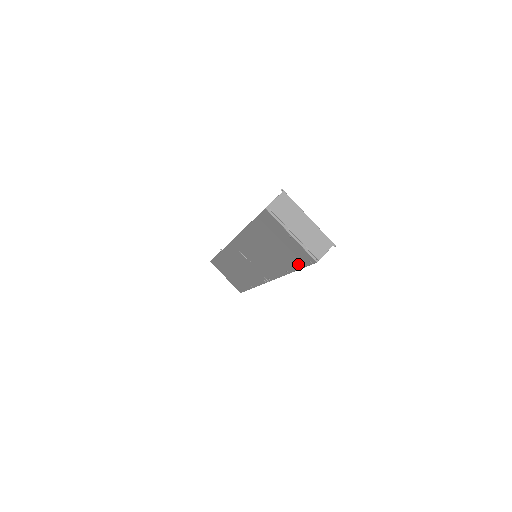
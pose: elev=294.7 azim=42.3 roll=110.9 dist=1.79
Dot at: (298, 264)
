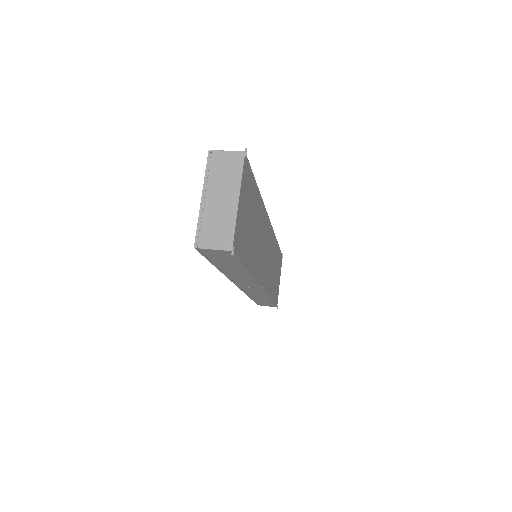
Dot at: occluded
